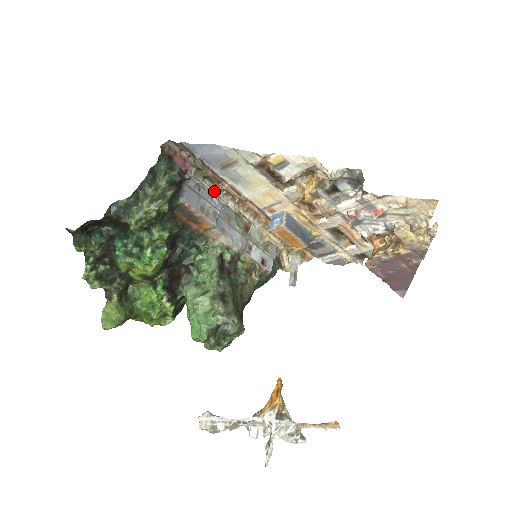
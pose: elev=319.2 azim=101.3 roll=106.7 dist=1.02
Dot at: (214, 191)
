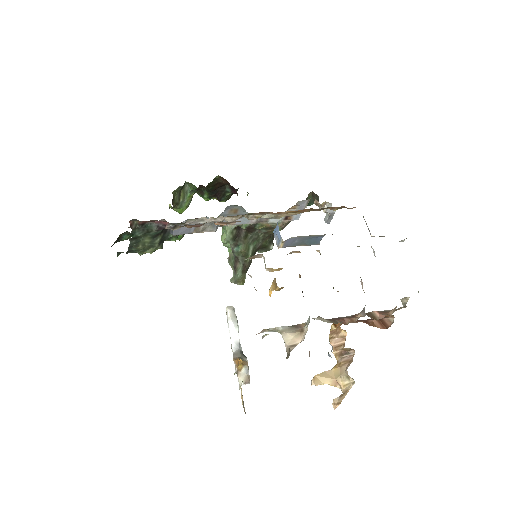
Dot at: (203, 221)
